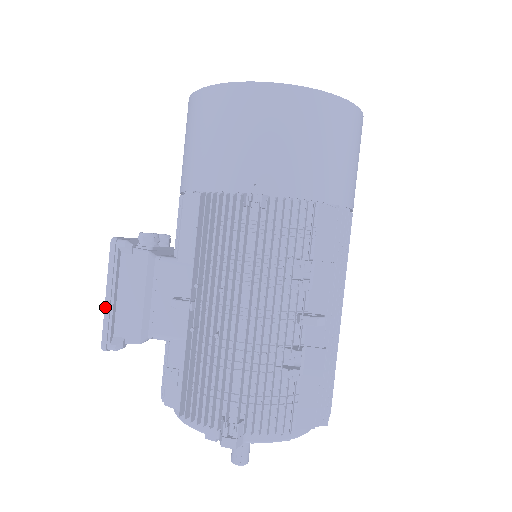
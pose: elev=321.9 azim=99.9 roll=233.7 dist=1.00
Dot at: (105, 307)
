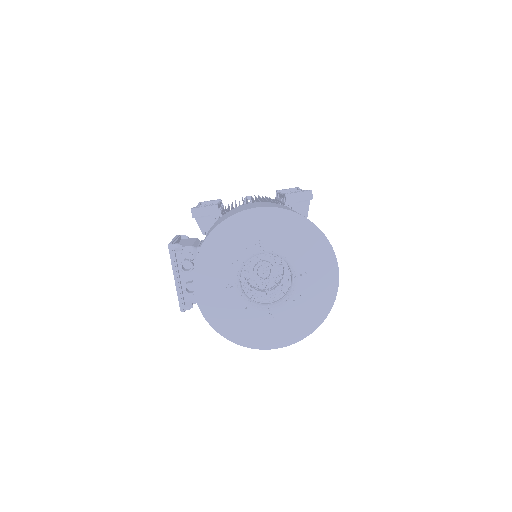
Dot at: occluded
